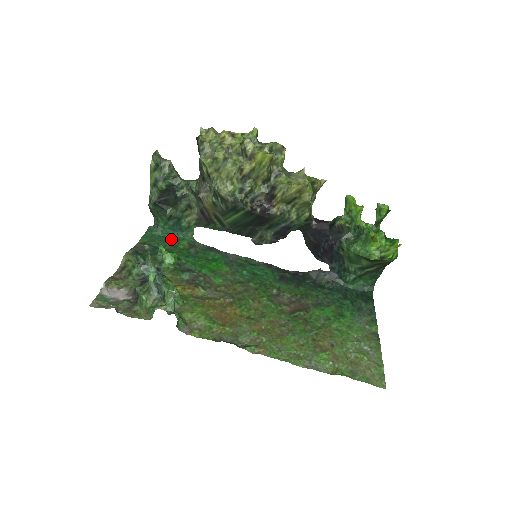
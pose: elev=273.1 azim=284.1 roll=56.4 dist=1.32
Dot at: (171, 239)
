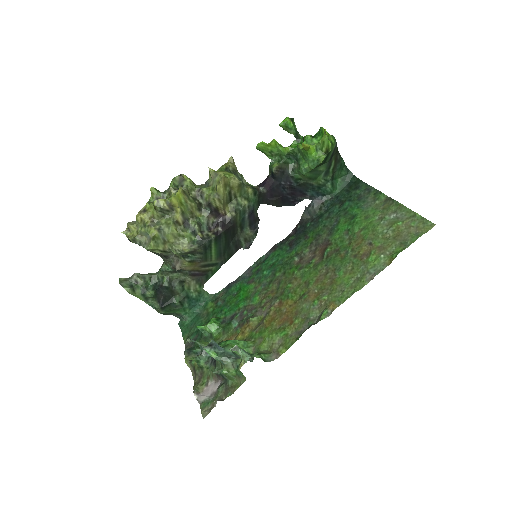
Dot at: (200, 313)
